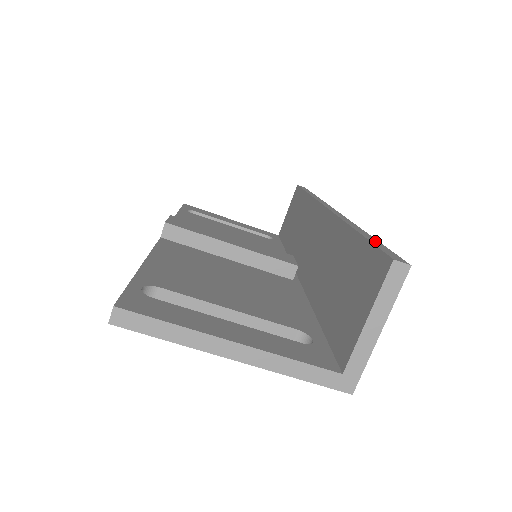
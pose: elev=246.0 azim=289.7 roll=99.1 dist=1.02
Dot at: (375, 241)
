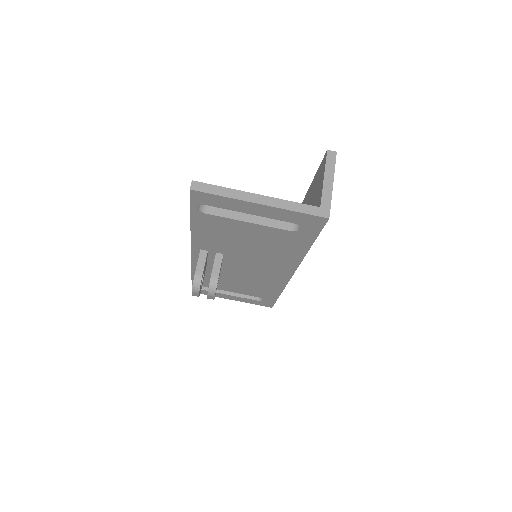
Dot at: occluded
